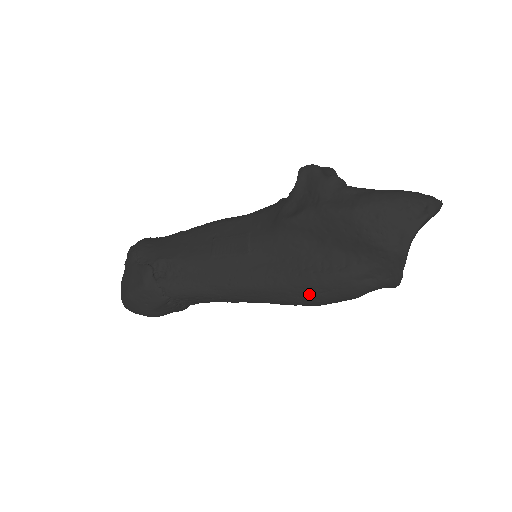
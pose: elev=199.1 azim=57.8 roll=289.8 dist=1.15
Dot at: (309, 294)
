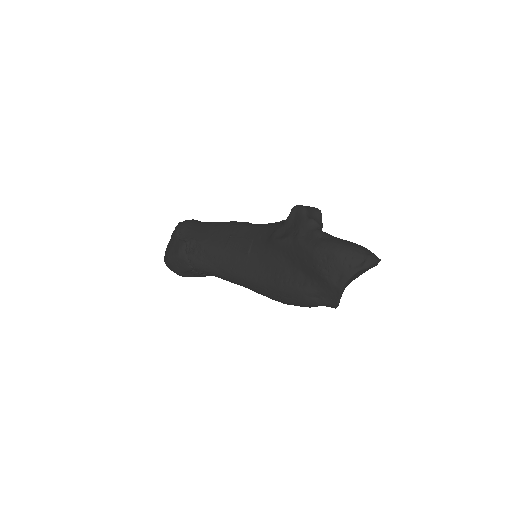
Dot at: (278, 295)
